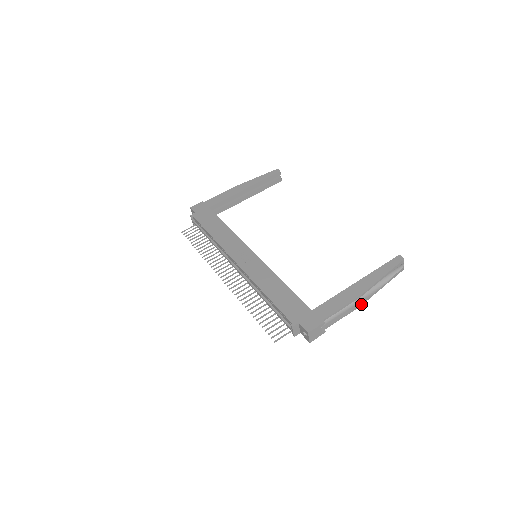
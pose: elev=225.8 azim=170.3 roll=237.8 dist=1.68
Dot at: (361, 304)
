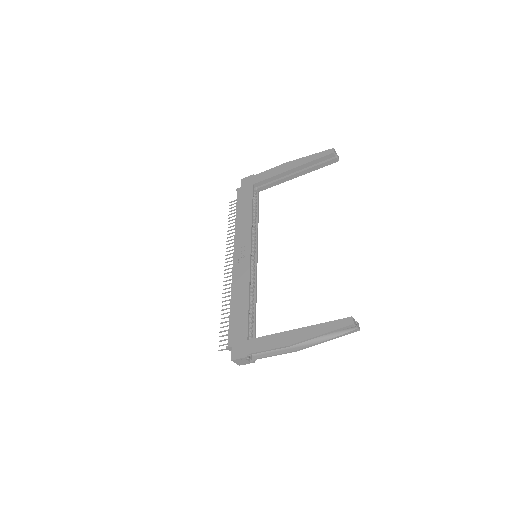
Dot at: (296, 350)
